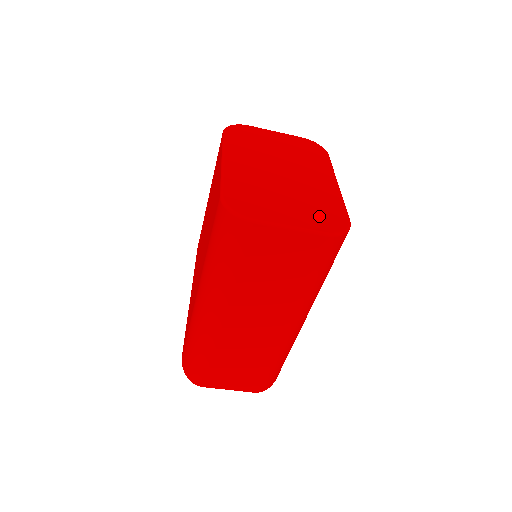
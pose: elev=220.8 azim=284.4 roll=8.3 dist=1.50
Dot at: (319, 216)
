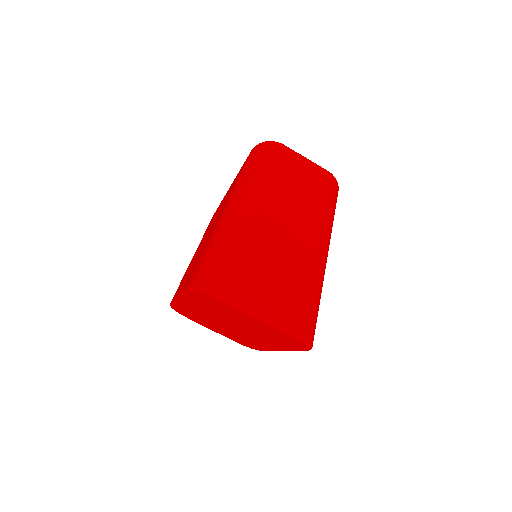
Dot at: occluded
